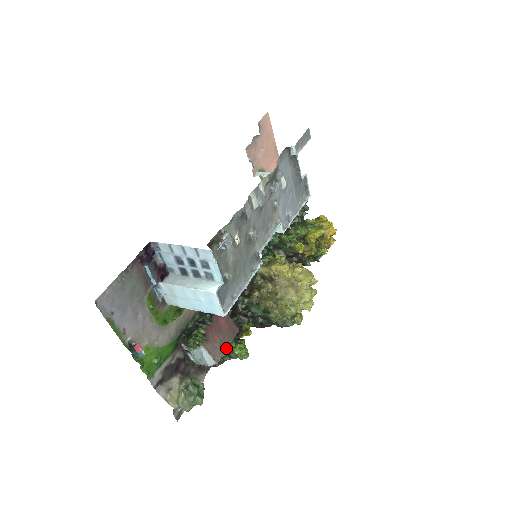
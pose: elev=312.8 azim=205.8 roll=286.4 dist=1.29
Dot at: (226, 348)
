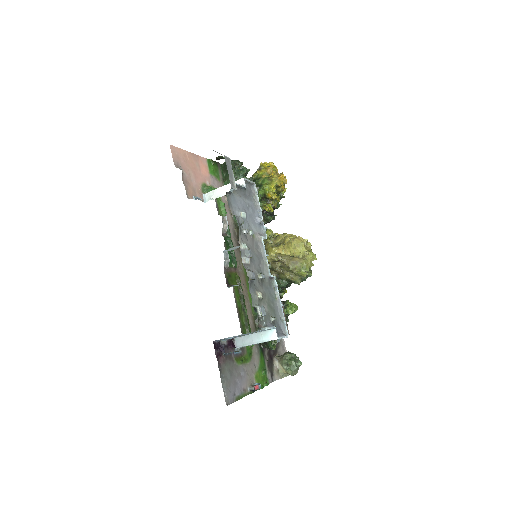
Dot at: occluded
